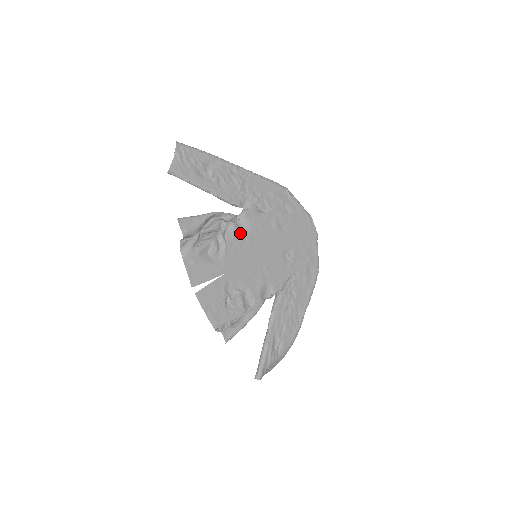
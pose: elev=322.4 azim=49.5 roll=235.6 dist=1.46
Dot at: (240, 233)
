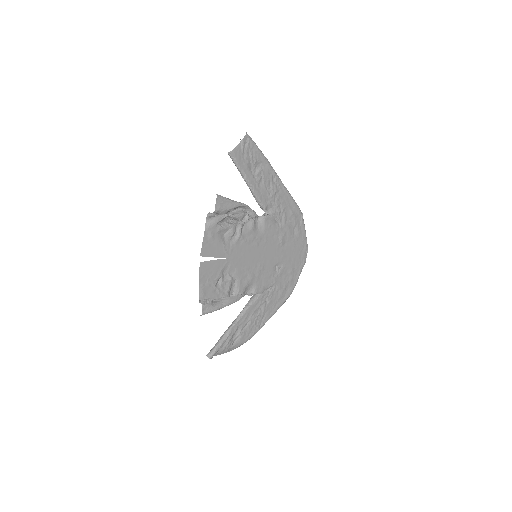
Dot at: (254, 231)
